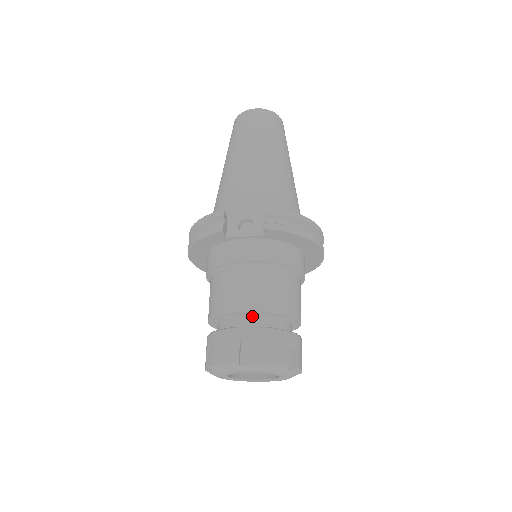
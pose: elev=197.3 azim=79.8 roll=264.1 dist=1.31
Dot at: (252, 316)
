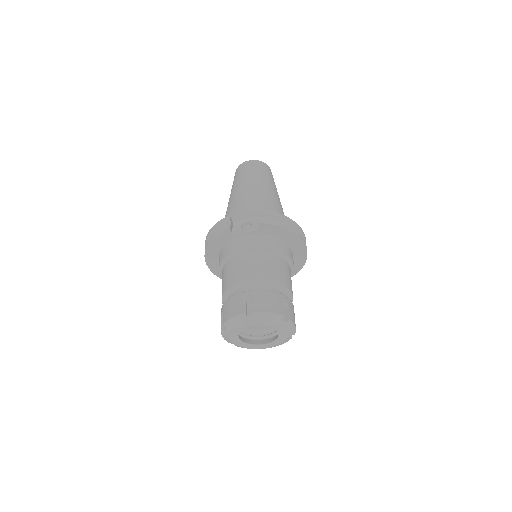
Dot at: (254, 285)
